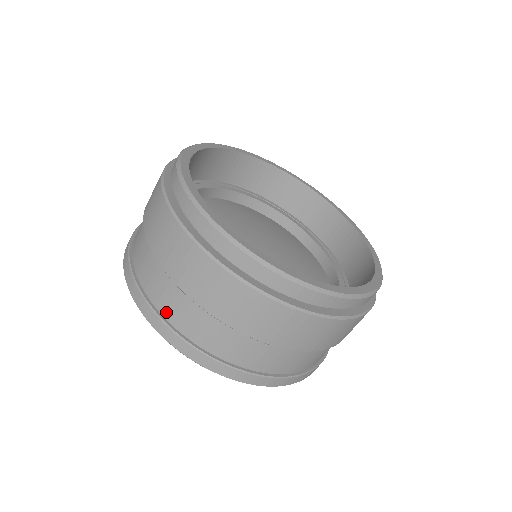
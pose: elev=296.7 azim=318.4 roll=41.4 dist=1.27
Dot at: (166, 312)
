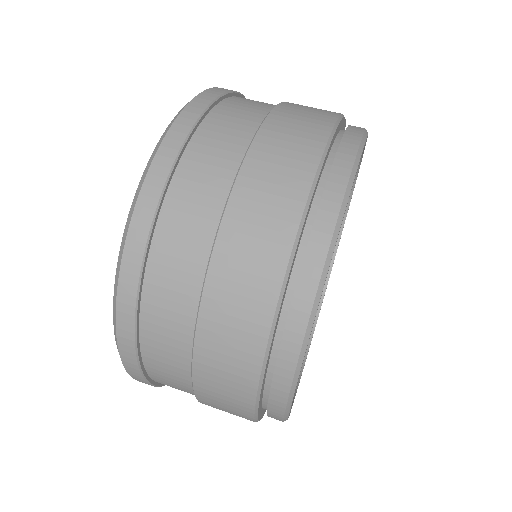
Dot at: (159, 251)
